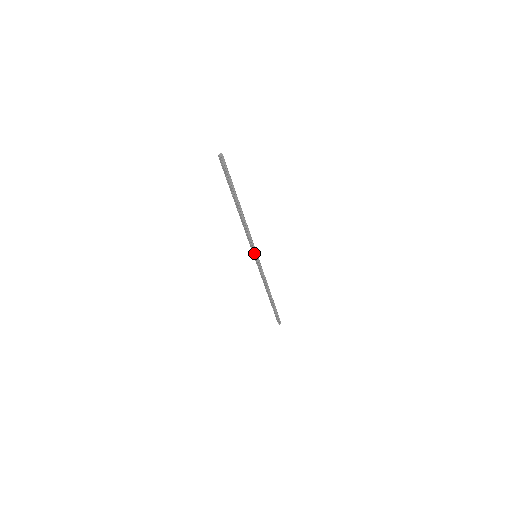
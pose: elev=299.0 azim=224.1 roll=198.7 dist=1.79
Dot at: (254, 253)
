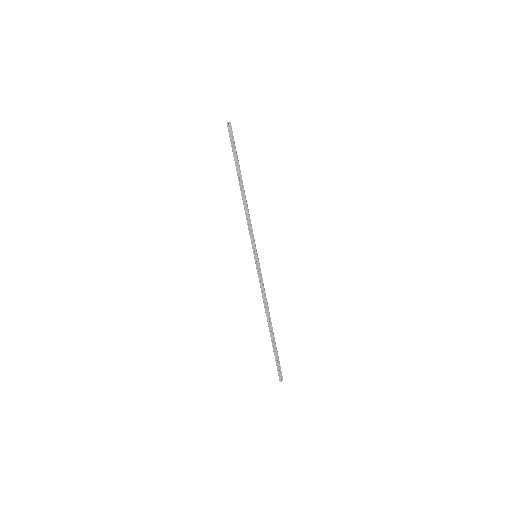
Dot at: (255, 249)
